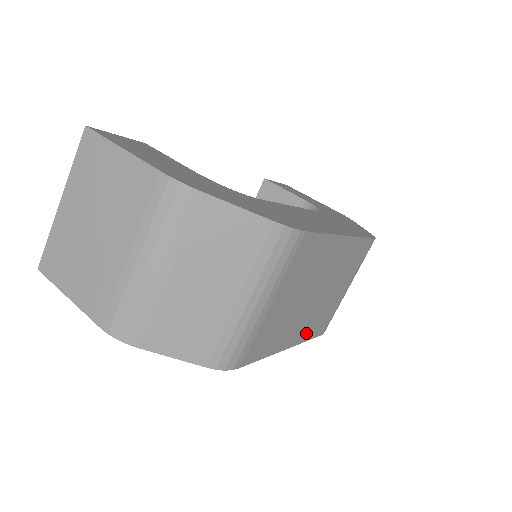
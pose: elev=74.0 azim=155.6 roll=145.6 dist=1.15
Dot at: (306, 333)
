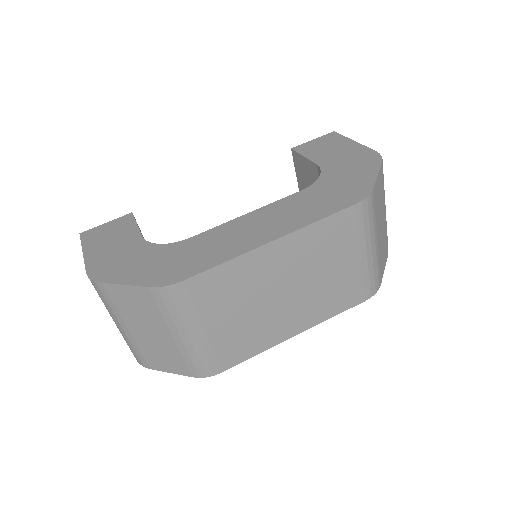
Dot at: (320, 314)
